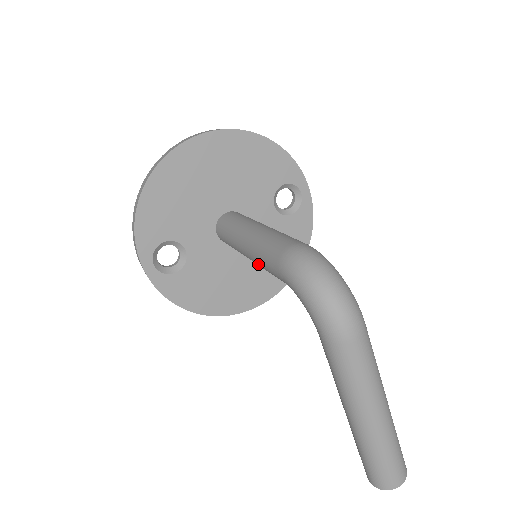
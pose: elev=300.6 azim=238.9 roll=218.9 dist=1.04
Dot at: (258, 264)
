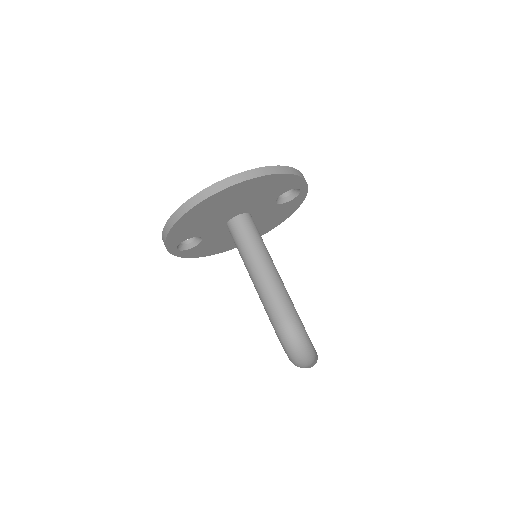
Dot at: occluded
